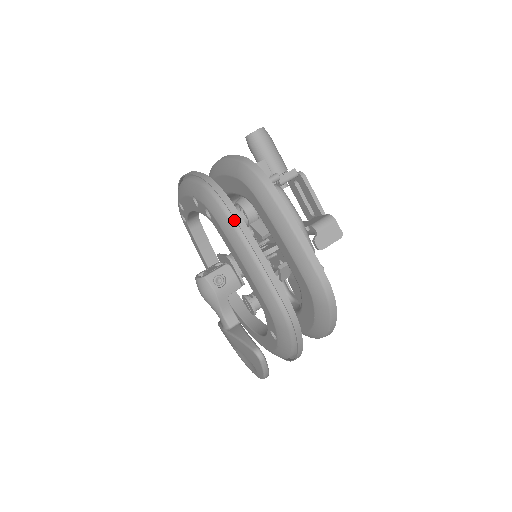
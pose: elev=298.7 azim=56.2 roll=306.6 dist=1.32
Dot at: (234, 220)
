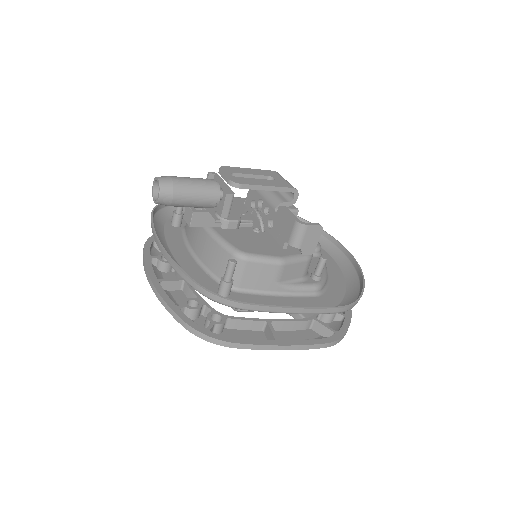
Dot at: (243, 346)
